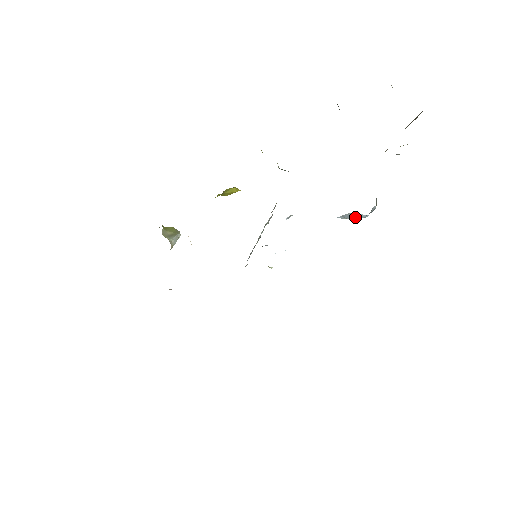
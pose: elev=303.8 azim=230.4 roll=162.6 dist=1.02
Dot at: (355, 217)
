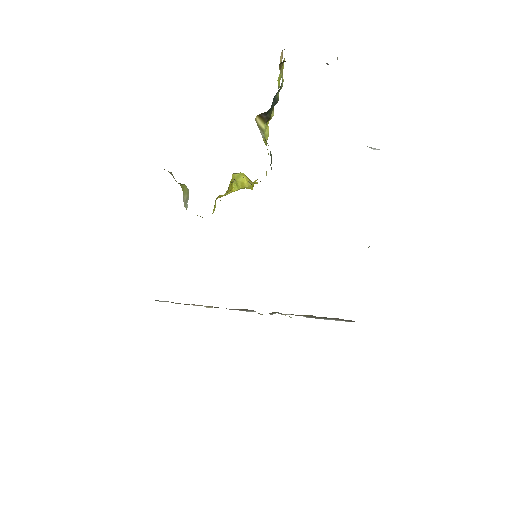
Dot at: occluded
